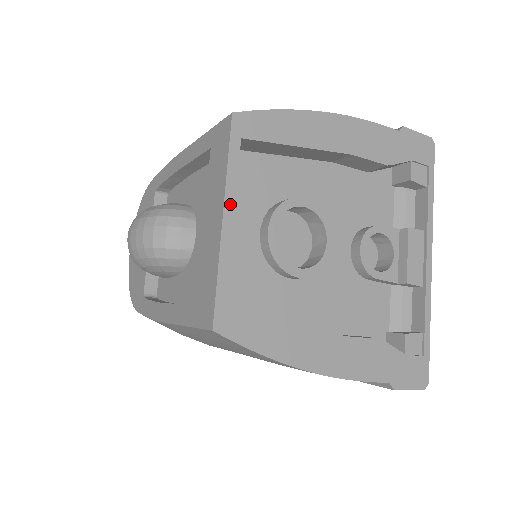
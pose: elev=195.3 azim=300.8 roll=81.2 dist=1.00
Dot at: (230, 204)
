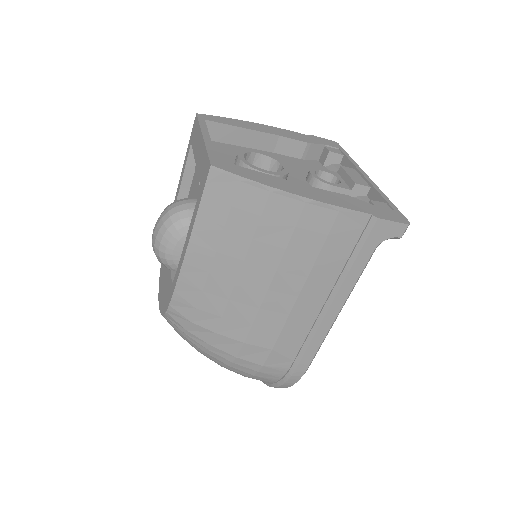
Dot at: (206, 134)
